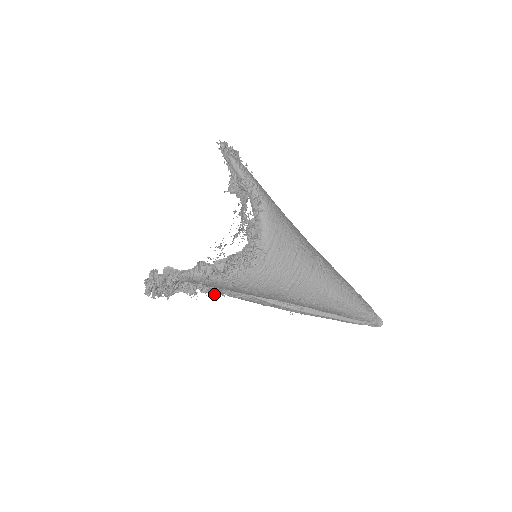
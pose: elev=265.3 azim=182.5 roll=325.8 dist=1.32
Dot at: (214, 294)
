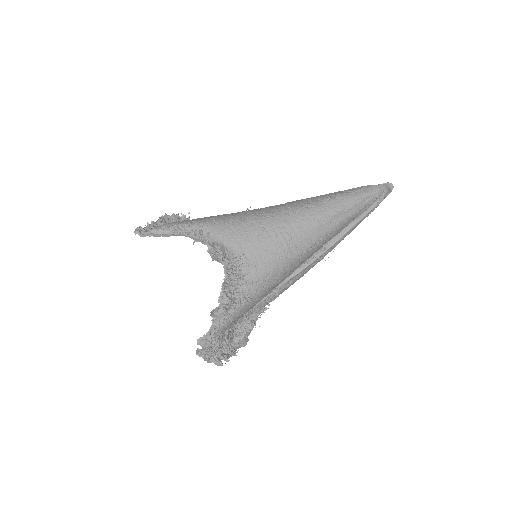
Dot at: (263, 311)
